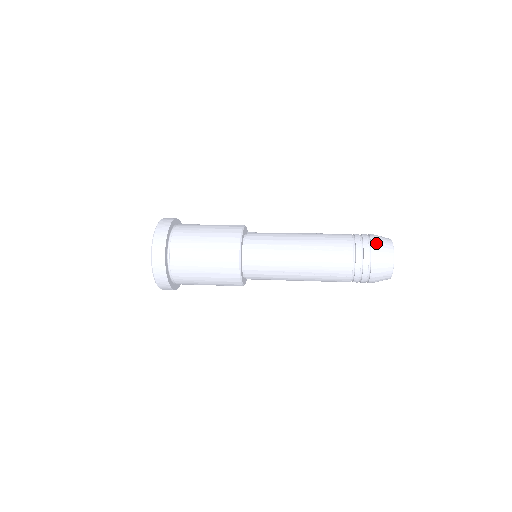
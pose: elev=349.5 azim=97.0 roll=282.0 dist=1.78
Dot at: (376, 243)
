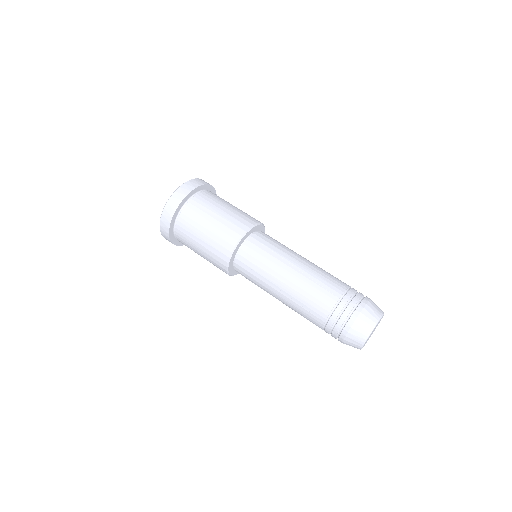
Dot at: (365, 305)
